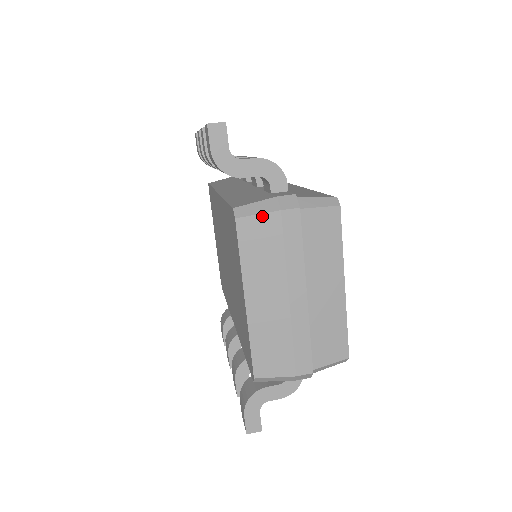
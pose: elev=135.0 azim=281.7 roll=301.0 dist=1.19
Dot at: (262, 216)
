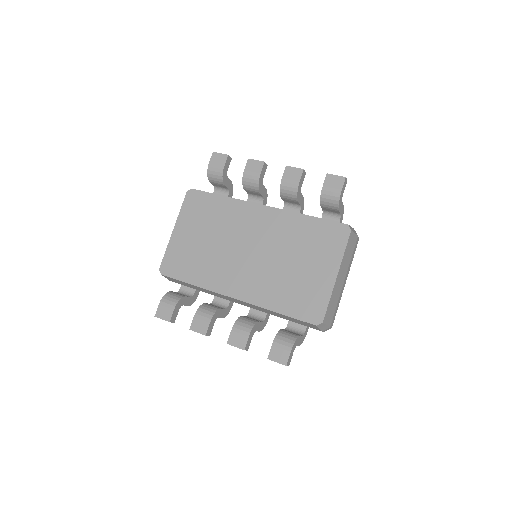
Dot at: (355, 235)
